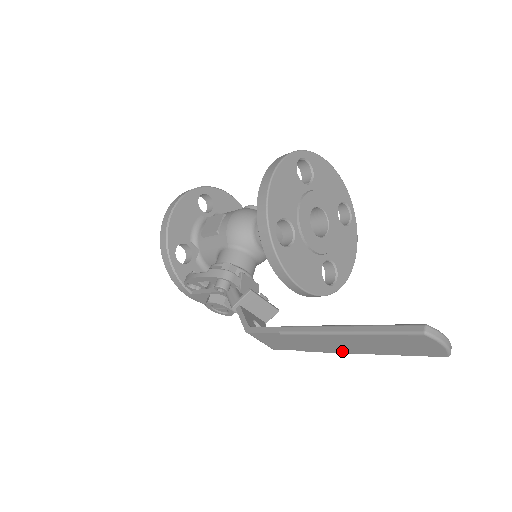
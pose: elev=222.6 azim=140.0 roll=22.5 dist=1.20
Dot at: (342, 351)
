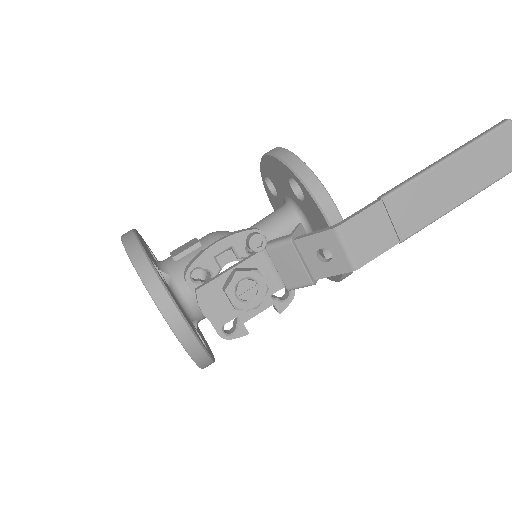
Dot at: (441, 210)
